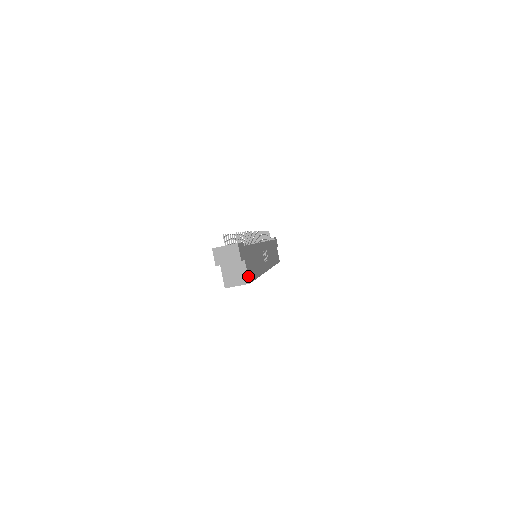
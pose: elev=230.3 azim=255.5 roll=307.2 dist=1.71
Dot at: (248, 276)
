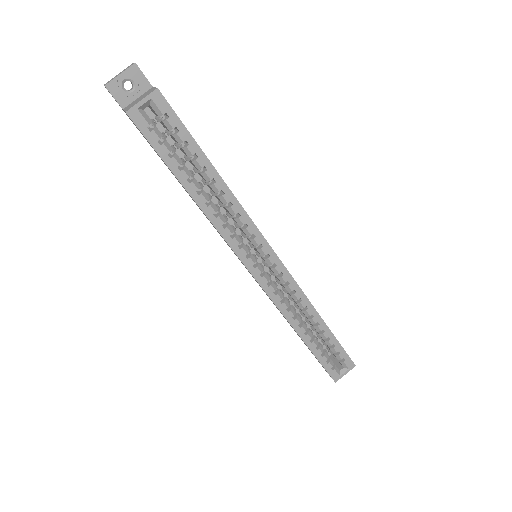
Dot at: occluded
